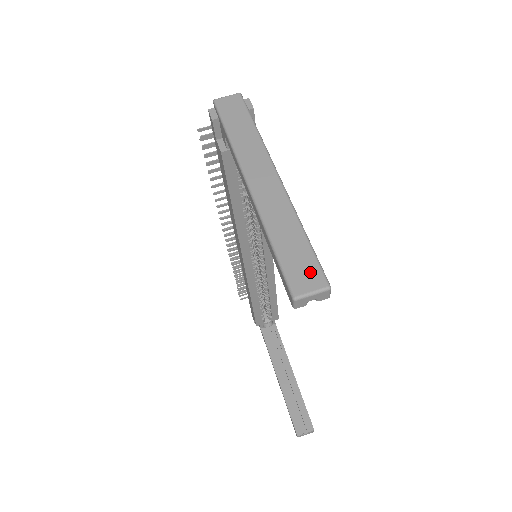
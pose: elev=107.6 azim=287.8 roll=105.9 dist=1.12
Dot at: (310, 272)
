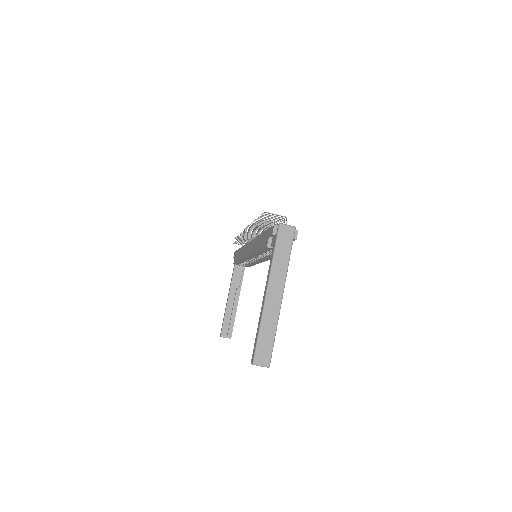
Dot at: (266, 356)
